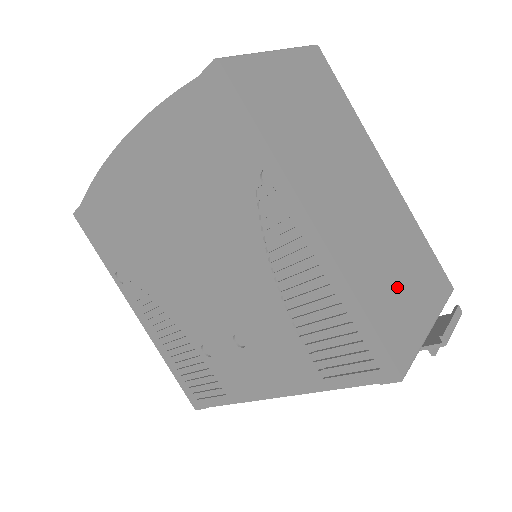
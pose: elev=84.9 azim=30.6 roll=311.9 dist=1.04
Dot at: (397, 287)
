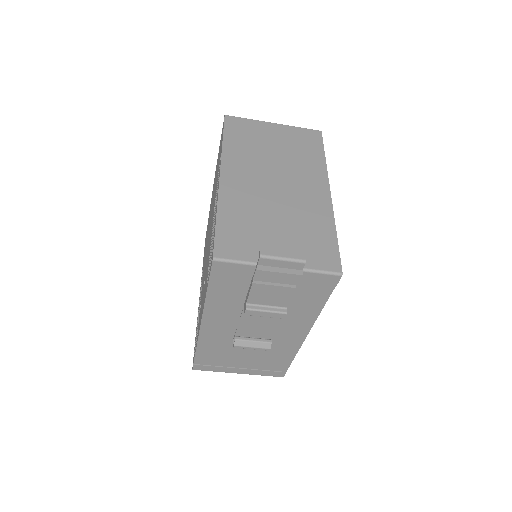
Dot at: (264, 230)
